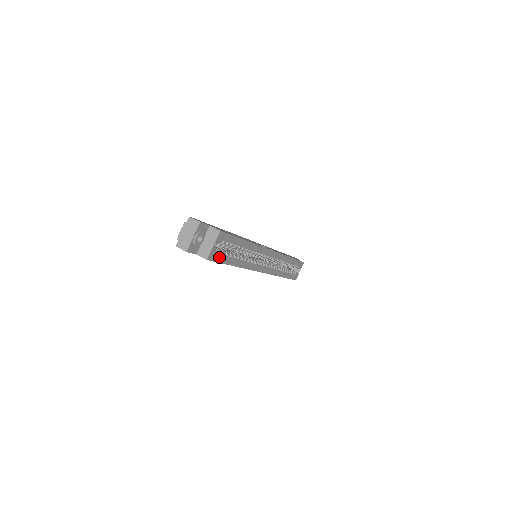
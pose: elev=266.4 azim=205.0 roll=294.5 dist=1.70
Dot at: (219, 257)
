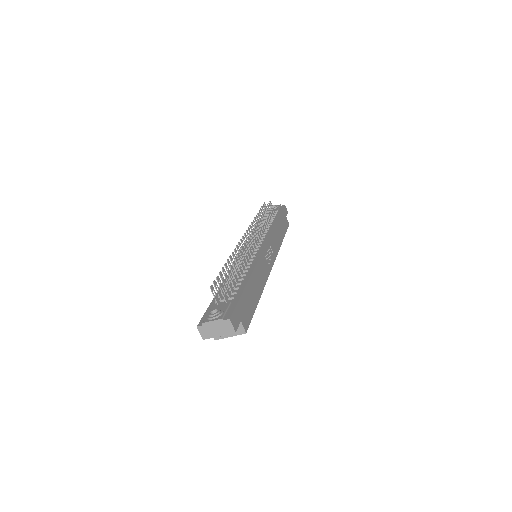
Dot at: occluded
